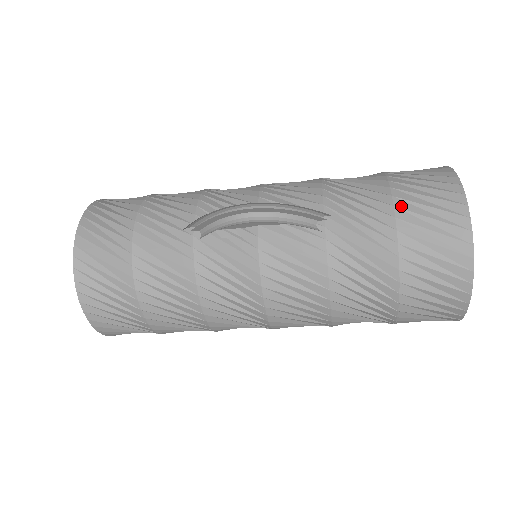
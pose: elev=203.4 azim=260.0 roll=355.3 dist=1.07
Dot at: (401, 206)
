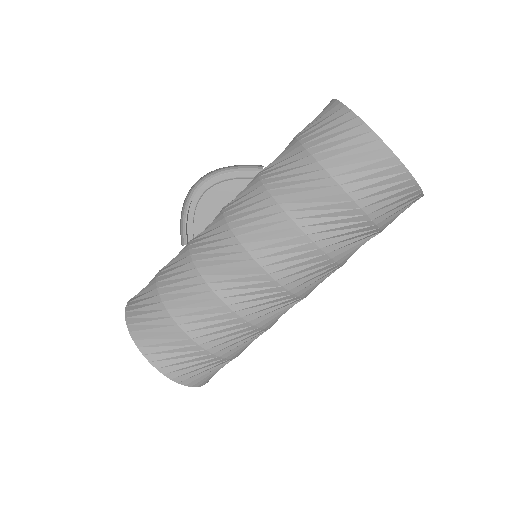
Dot at: (298, 133)
